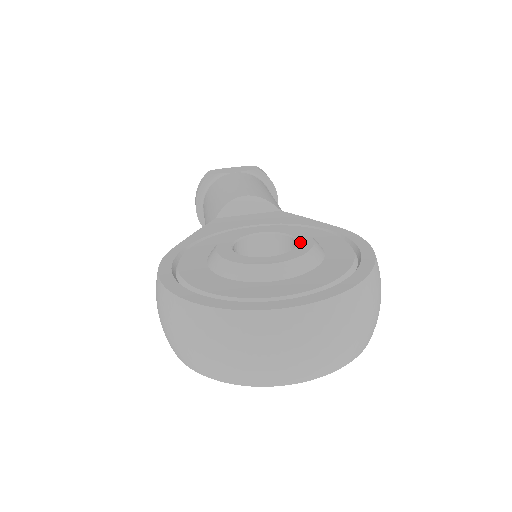
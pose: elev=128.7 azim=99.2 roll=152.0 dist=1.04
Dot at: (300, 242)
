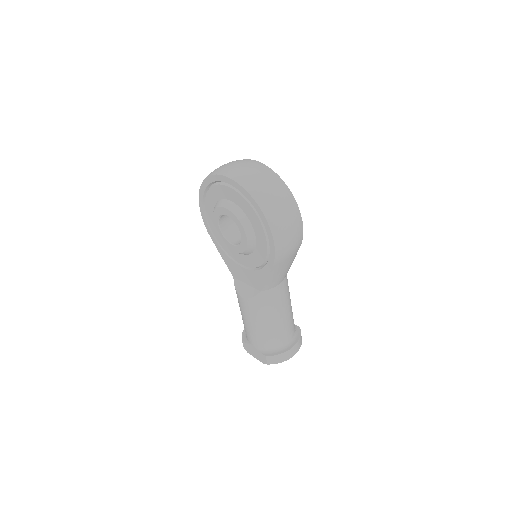
Dot at: occluded
